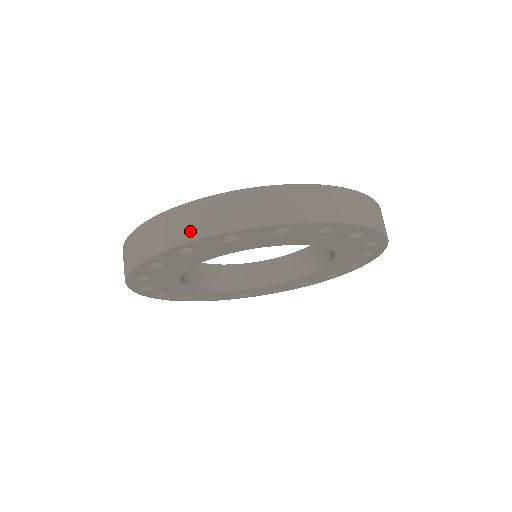
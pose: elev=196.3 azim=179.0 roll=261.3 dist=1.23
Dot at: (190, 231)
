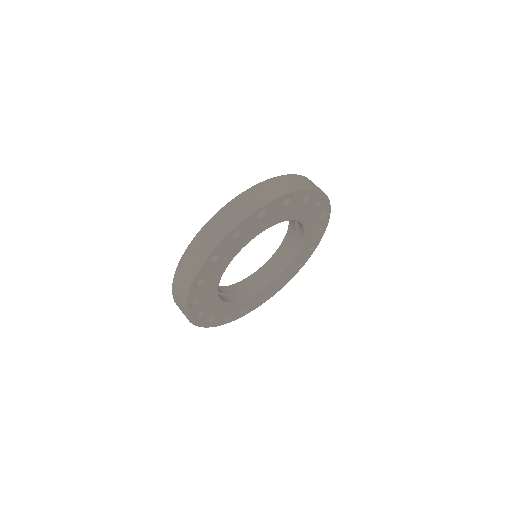
Dot at: (182, 296)
